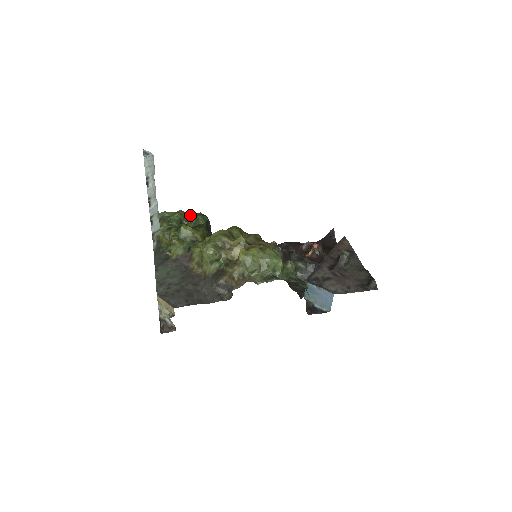
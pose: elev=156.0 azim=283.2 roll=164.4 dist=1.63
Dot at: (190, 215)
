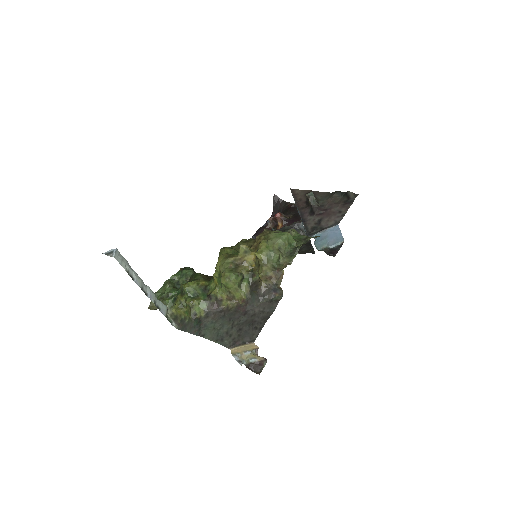
Dot at: (176, 277)
